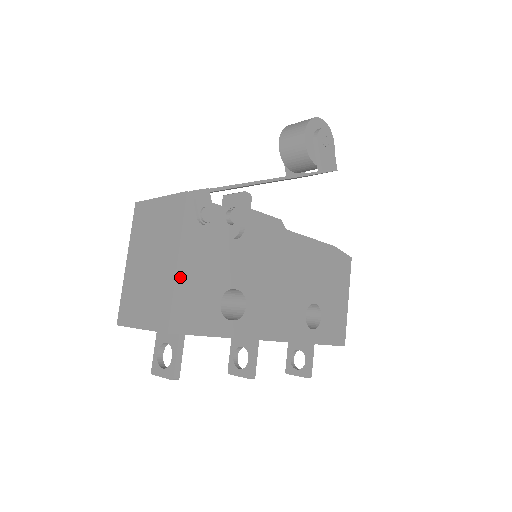
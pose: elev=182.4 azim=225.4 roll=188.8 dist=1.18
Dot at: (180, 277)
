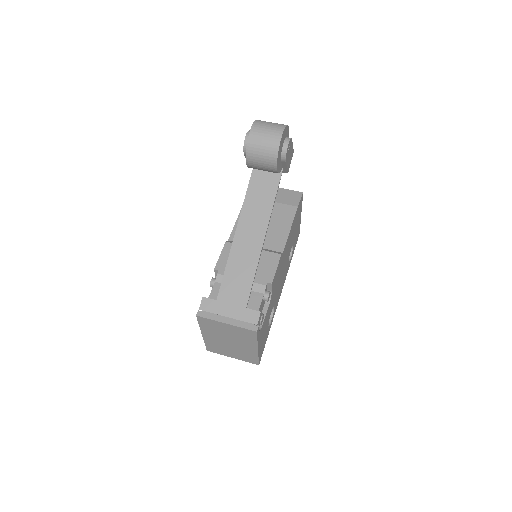
Dot at: (259, 350)
